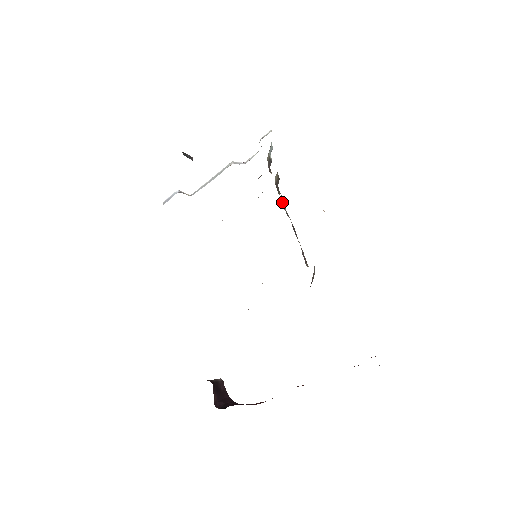
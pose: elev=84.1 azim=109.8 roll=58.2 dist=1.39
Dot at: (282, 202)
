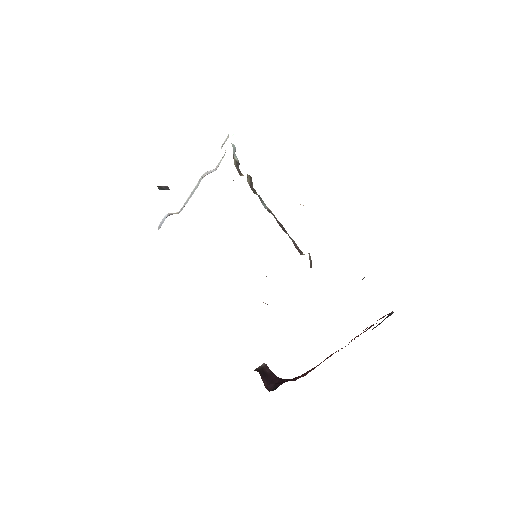
Dot at: occluded
